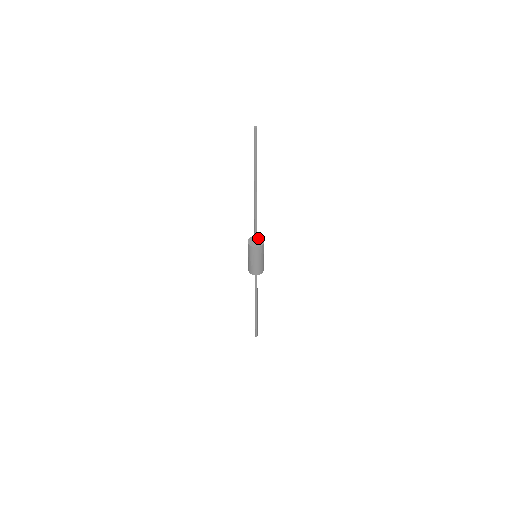
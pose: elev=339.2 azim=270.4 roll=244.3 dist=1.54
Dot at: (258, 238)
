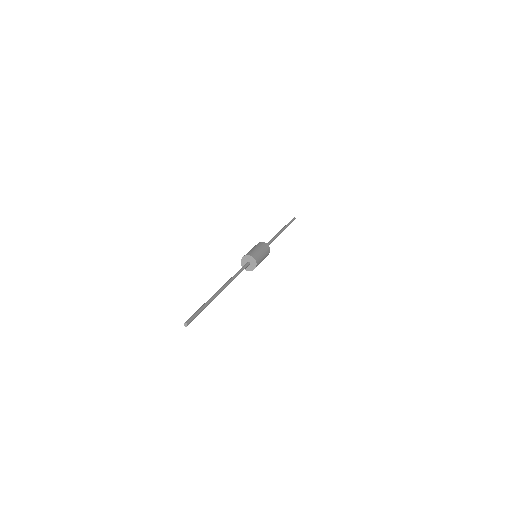
Dot at: (251, 260)
